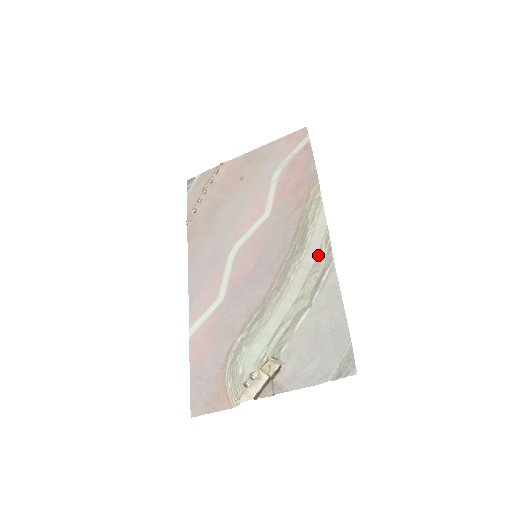
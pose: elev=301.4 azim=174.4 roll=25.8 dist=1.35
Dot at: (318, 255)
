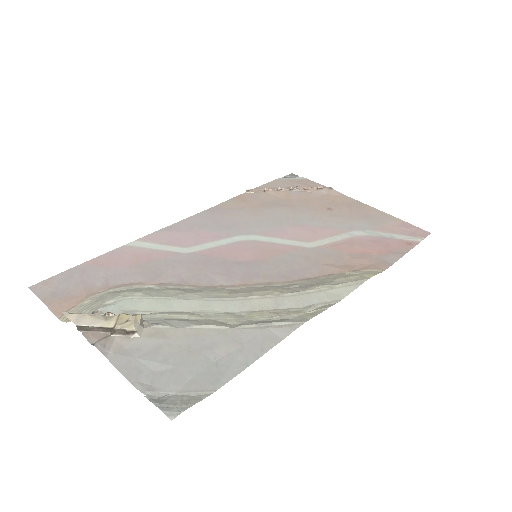
Dot at: (300, 307)
